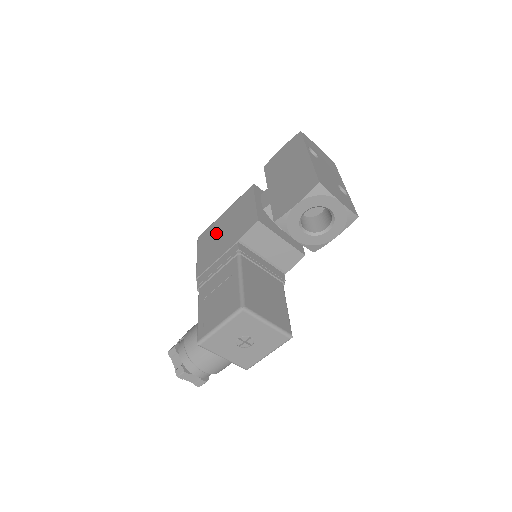
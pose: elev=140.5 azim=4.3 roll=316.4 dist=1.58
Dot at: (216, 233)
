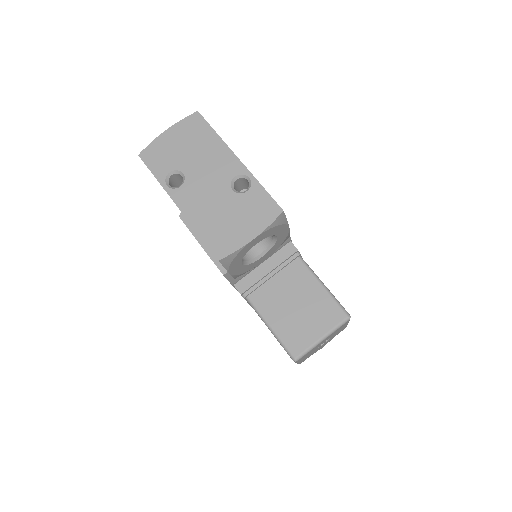
Dot at: occluded
